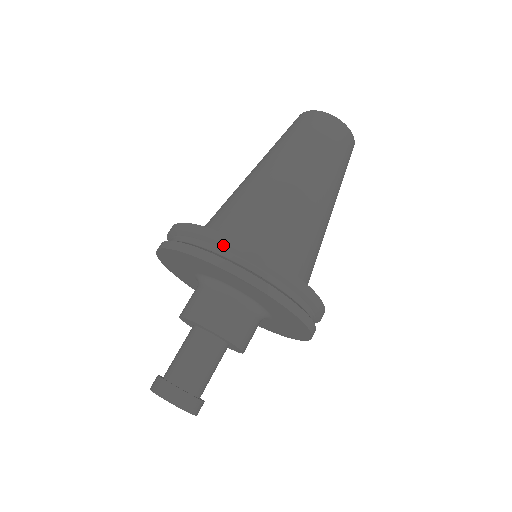
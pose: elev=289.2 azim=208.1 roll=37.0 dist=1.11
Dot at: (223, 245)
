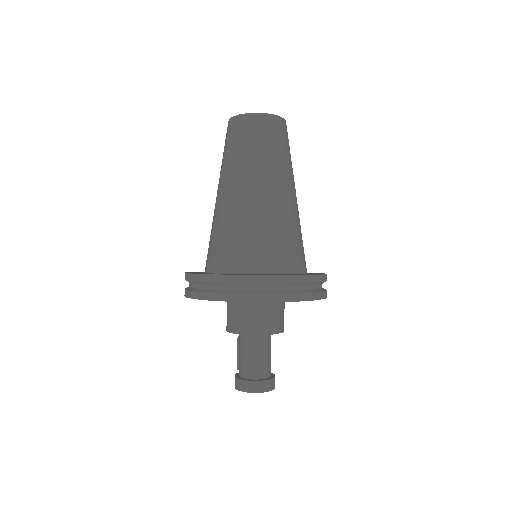
Dot at: (256, 284)
